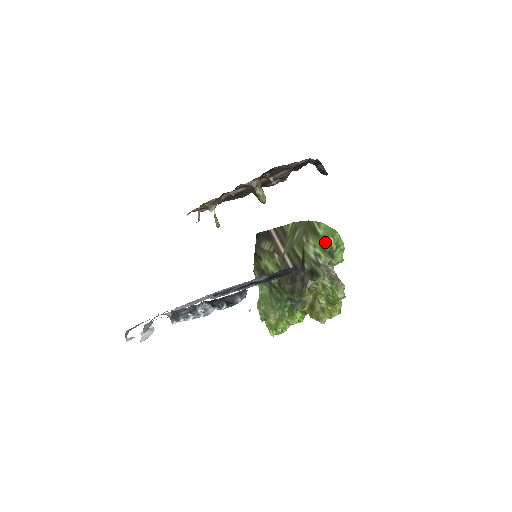
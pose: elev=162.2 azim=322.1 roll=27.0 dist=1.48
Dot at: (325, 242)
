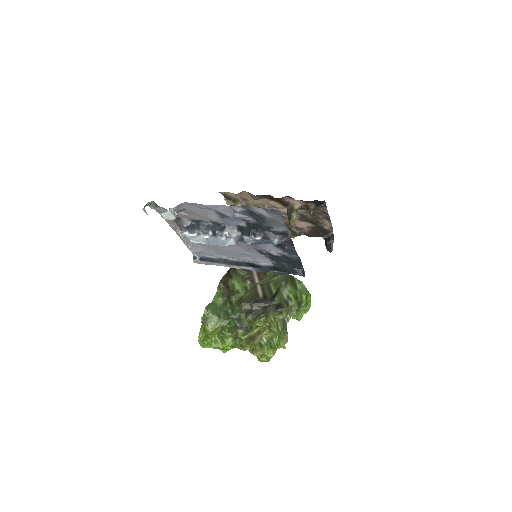
Dot at: (299, 295)
